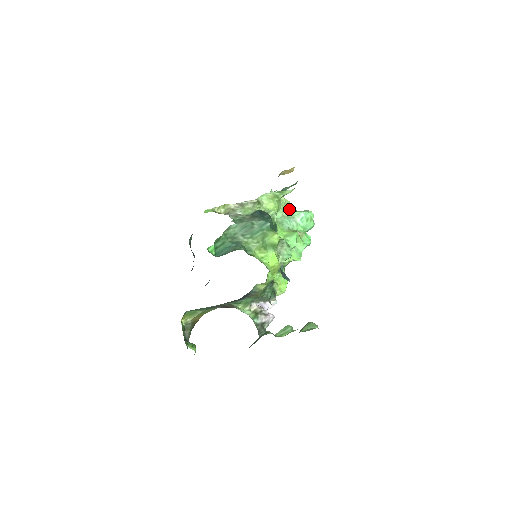
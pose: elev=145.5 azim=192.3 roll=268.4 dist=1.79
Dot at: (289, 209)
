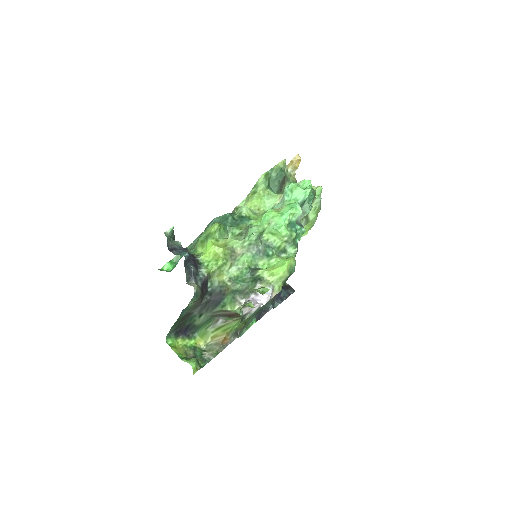
Dot at: occluded
